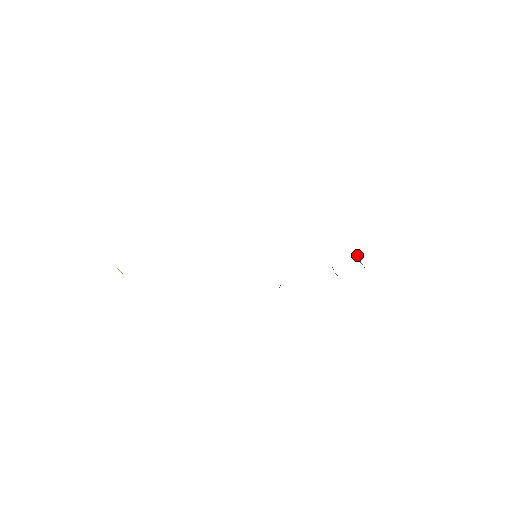
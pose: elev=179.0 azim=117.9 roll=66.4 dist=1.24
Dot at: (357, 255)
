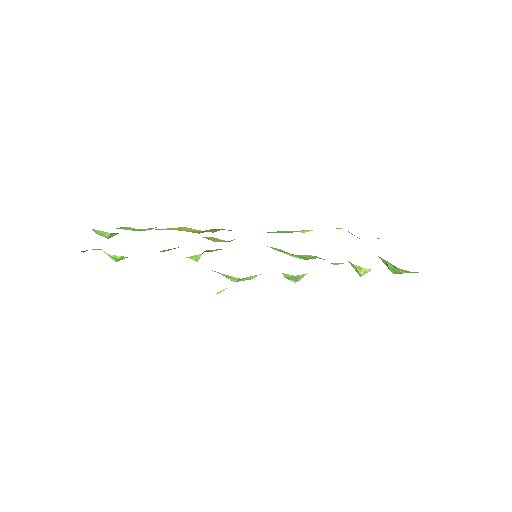
Dot at: (387, 266)
